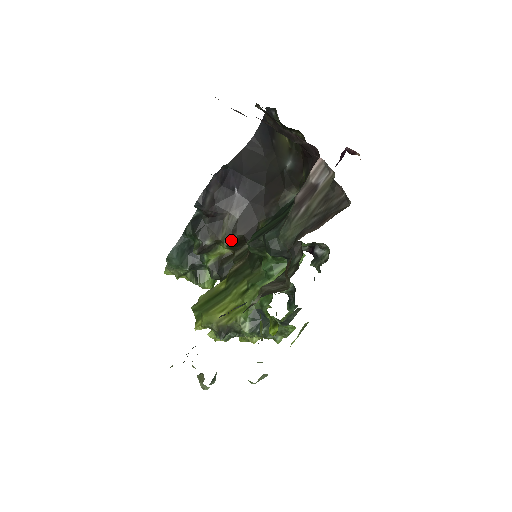
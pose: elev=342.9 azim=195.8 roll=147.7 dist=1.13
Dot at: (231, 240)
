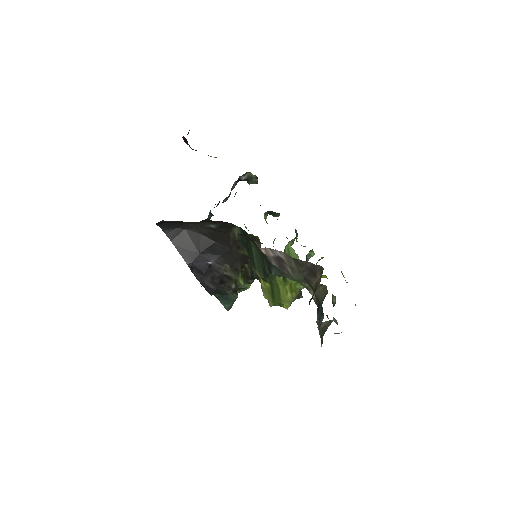
Dot at: (240, 272)
